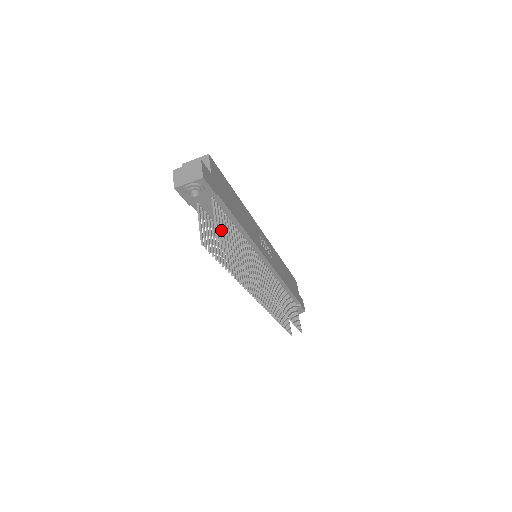
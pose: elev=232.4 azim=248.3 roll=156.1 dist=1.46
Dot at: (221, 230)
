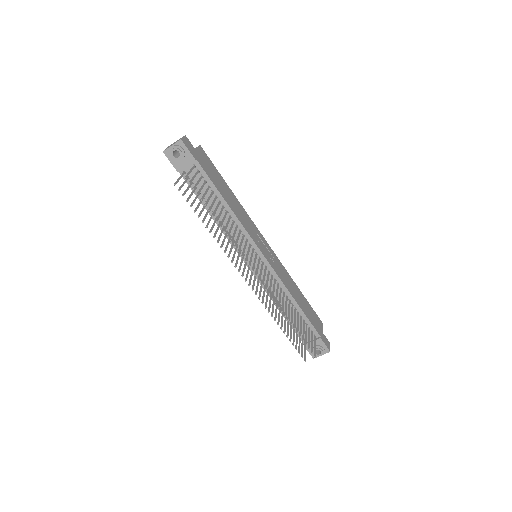
Dot at: (196, 183)
